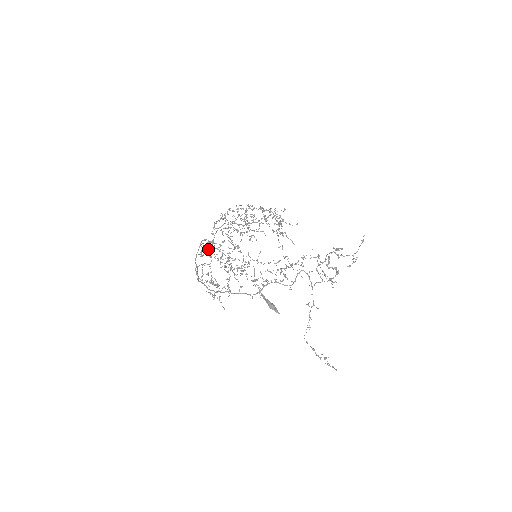
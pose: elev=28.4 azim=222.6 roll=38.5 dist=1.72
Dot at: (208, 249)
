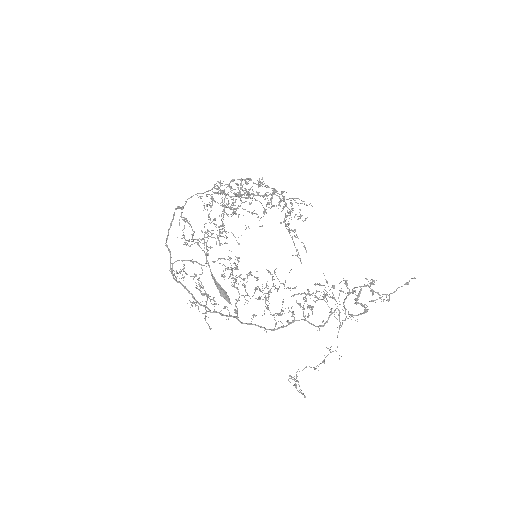
Dot at: occluded
